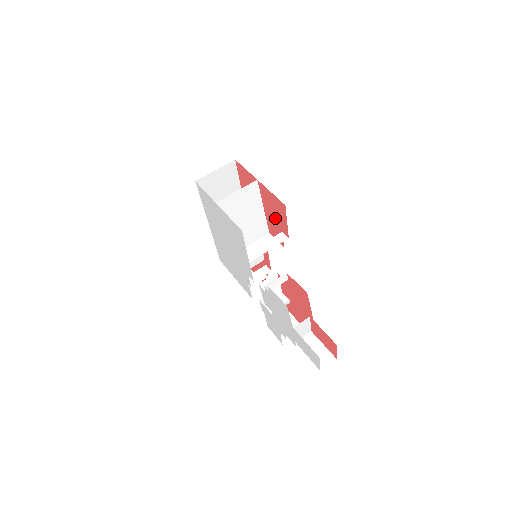
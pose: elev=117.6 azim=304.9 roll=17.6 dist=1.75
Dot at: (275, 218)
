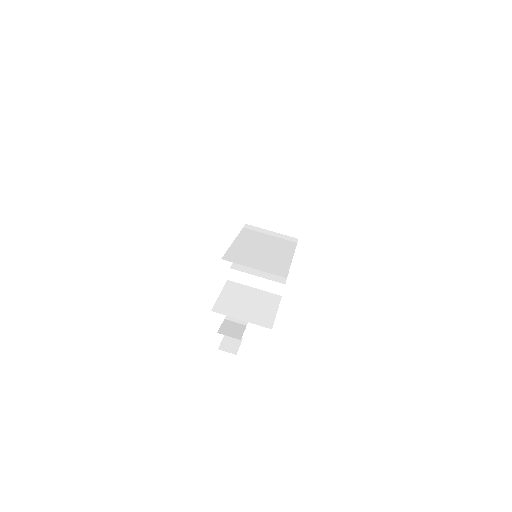
Dot at: occluded
